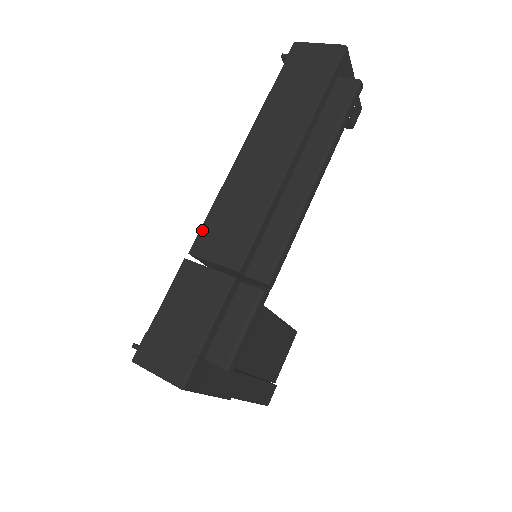
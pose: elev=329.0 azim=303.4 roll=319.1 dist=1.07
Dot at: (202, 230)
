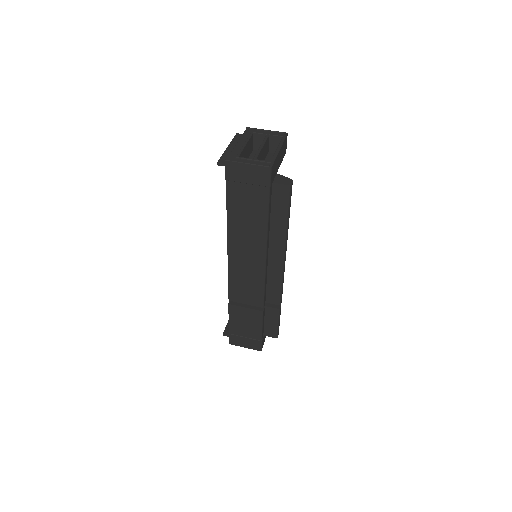
Dot at: (230, 290)
